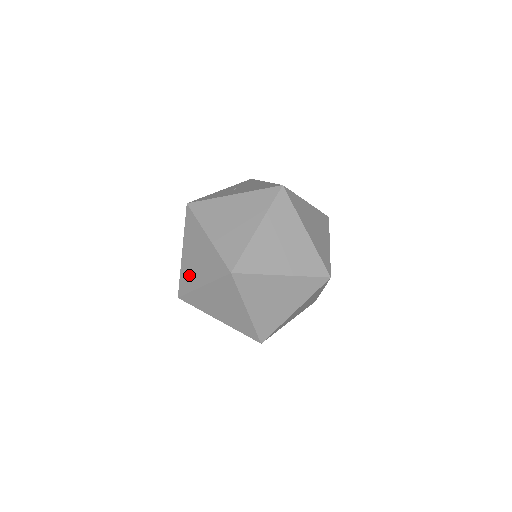
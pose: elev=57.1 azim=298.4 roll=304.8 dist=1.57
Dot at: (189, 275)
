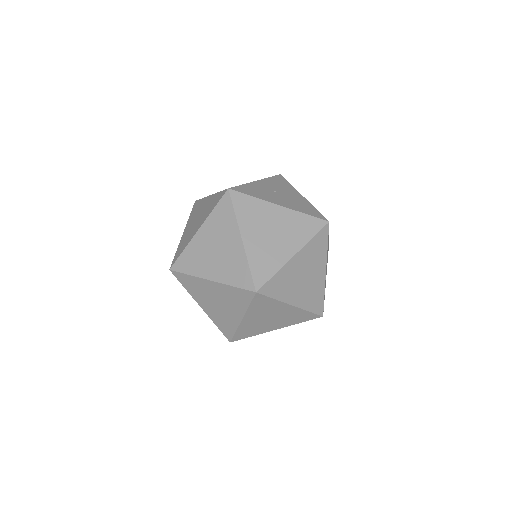
Dot at: (197, 259)
